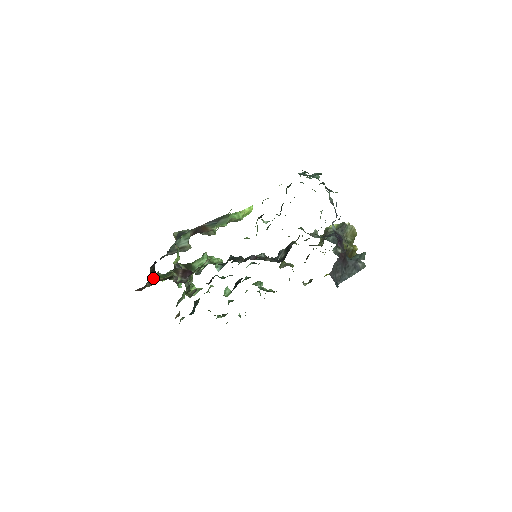
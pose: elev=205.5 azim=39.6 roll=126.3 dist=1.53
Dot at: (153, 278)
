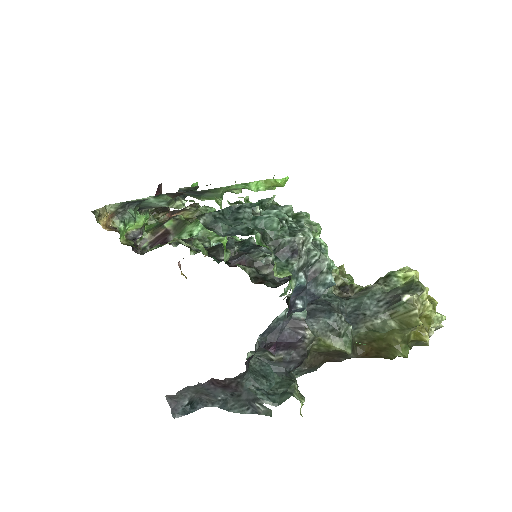
Dot at: (191, 205)
